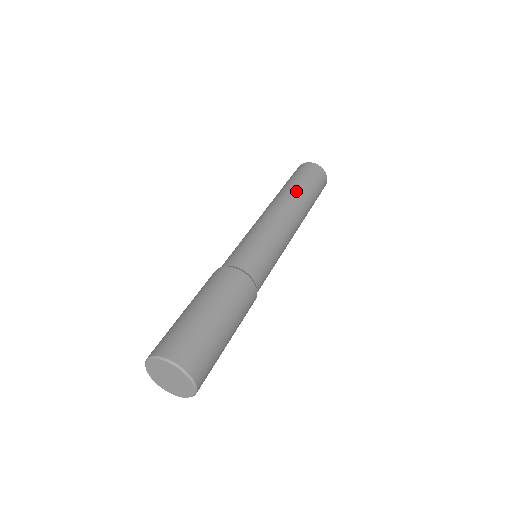
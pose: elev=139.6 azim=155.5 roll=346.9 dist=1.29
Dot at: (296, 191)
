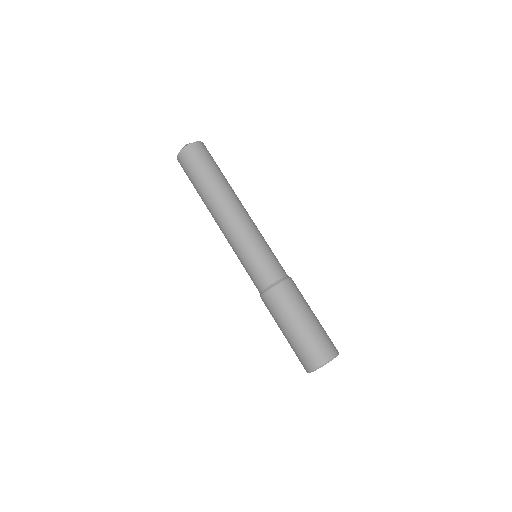
Dot at: (215, 188)
